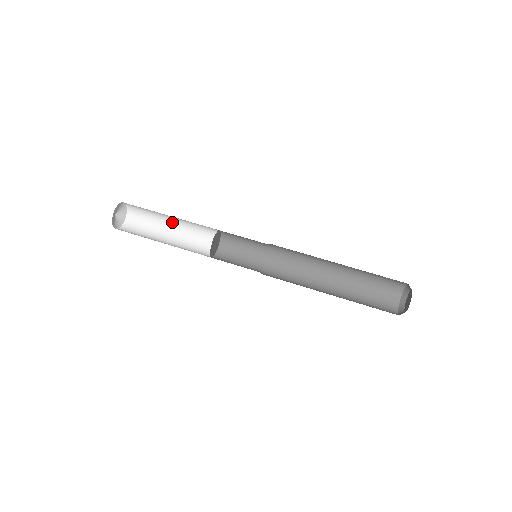
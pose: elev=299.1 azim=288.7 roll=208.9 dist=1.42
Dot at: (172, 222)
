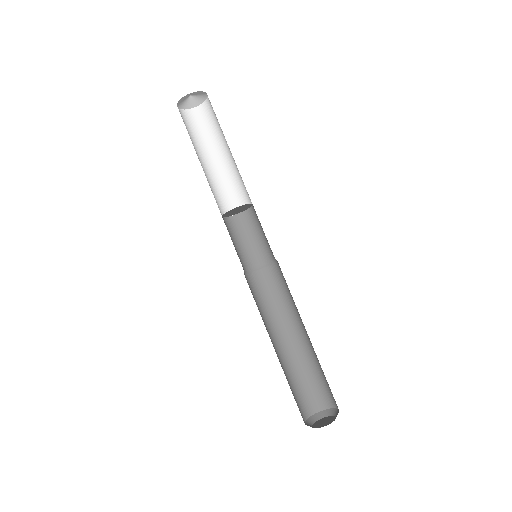
Dot at: occluded
